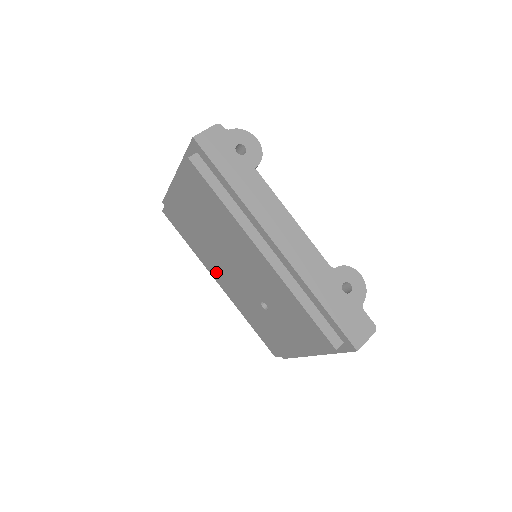
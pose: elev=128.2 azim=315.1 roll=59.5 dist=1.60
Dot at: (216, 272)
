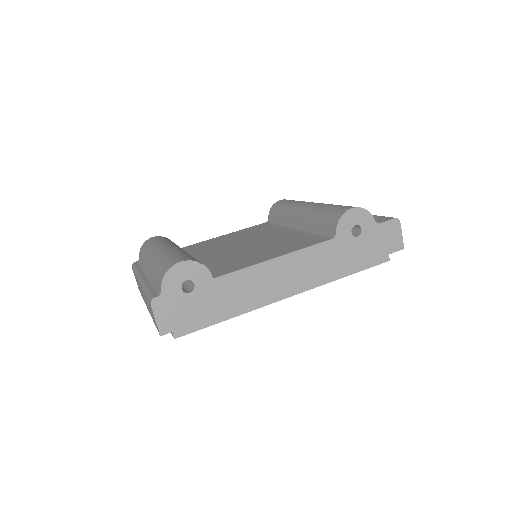
Dot at: occluded
